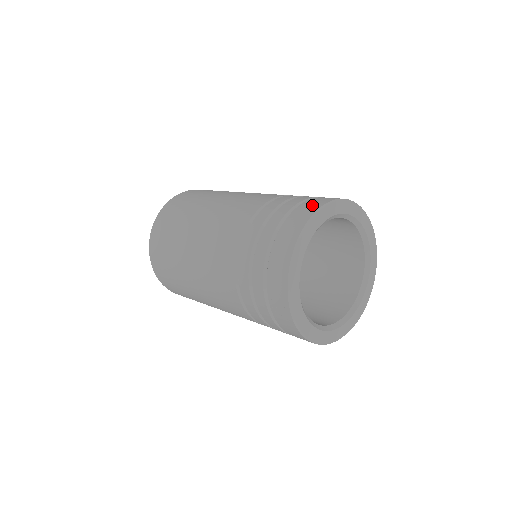
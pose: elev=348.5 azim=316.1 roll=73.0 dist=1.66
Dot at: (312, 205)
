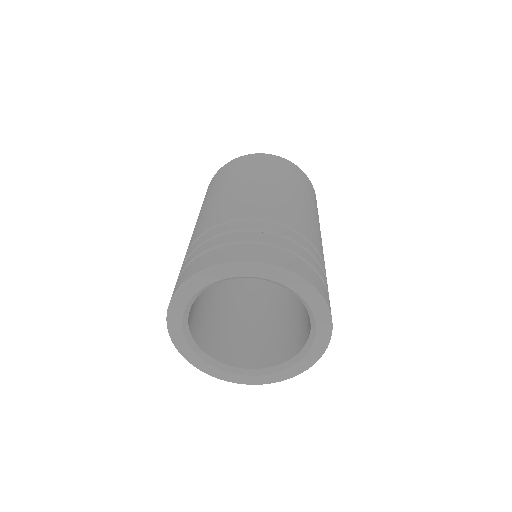
Dot at: (243, 253)
